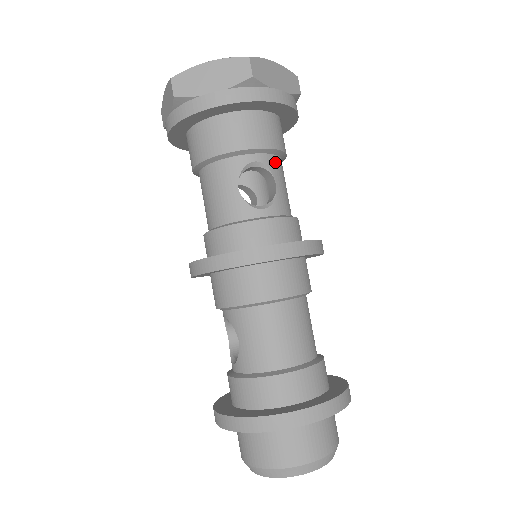
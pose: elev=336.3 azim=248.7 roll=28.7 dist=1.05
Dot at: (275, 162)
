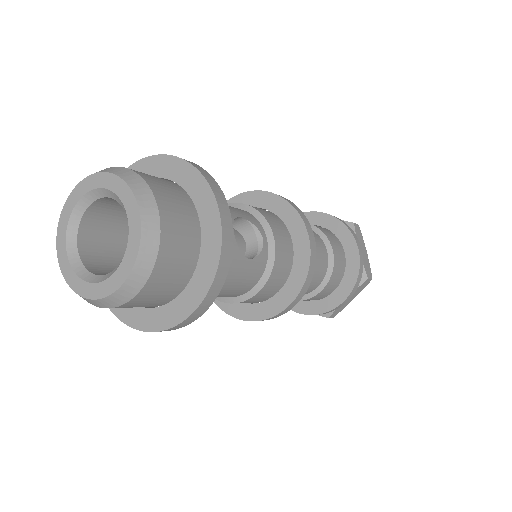
Dot at: occluded
